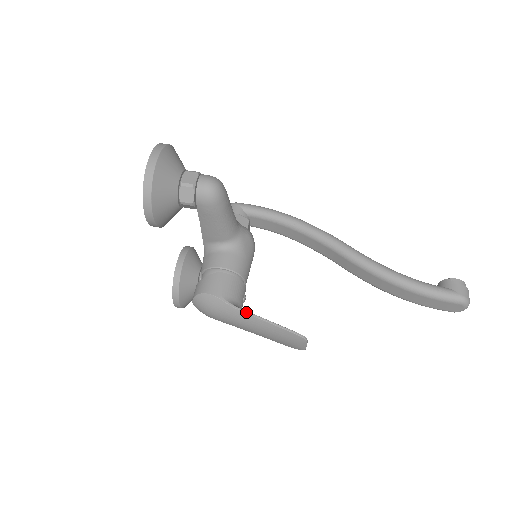
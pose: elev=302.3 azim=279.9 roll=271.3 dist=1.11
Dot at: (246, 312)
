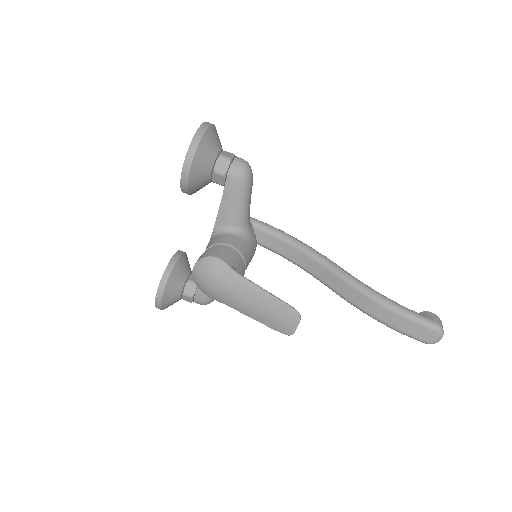
Dot at: (248, 279)
